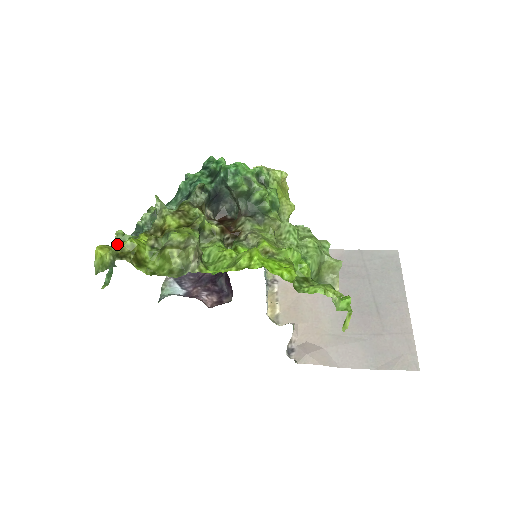
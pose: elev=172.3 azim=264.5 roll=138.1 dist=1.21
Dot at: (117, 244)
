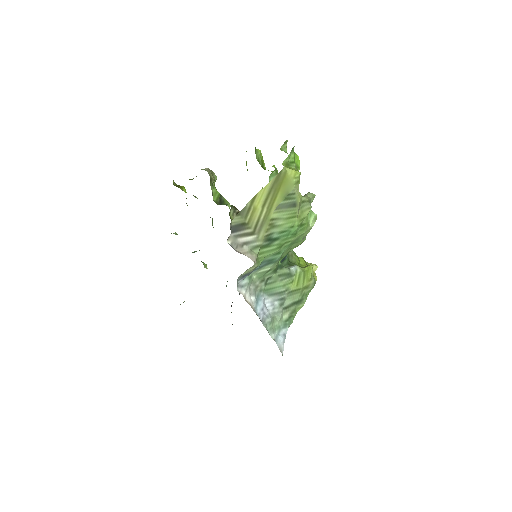
Dot at: occluded
